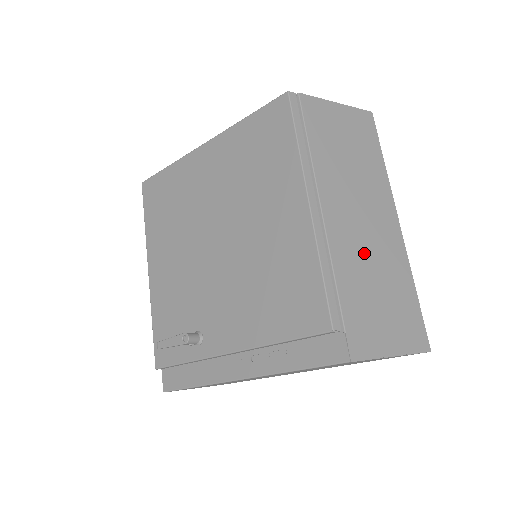
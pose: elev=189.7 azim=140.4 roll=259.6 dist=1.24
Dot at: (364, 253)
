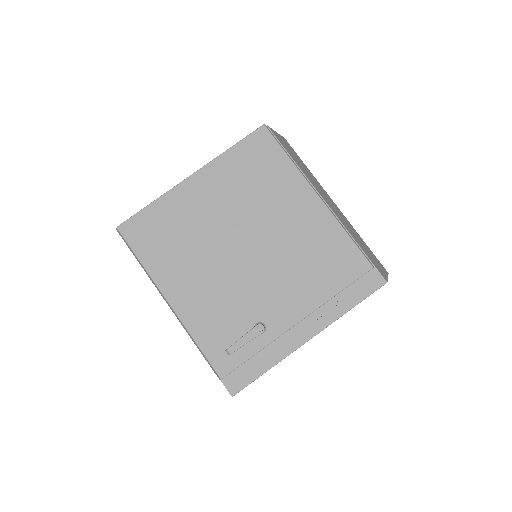
Dot at: (345, 223)
